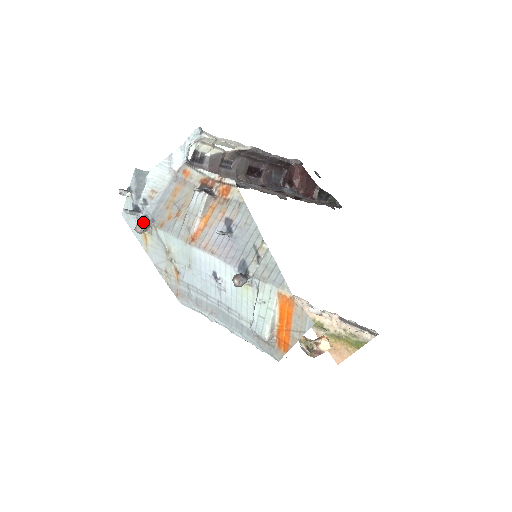
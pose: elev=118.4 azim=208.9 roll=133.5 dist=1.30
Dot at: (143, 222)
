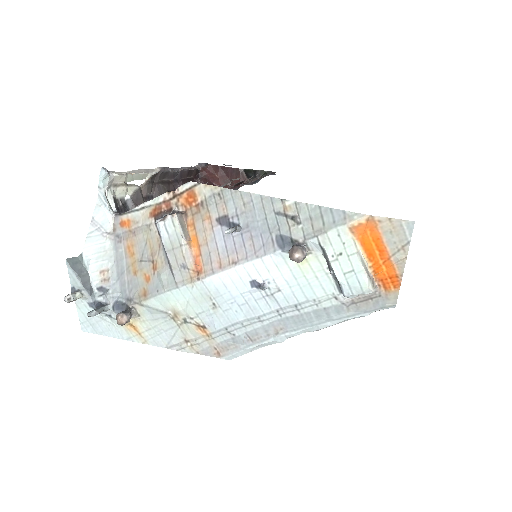
Dot at: (118, 312)
